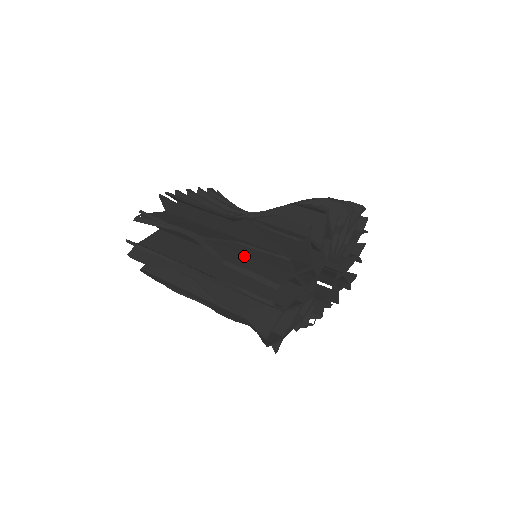
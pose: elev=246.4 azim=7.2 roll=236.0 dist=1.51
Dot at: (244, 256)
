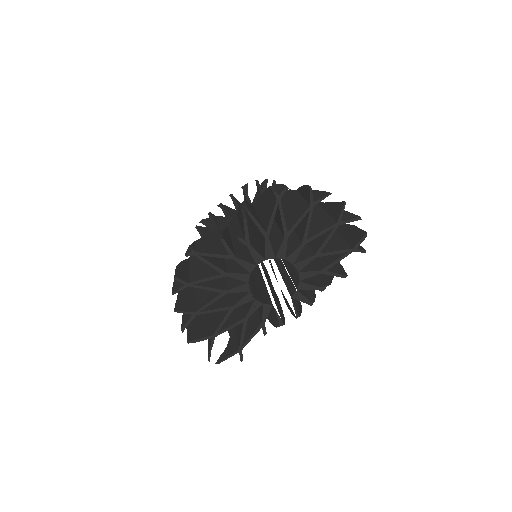
Dot at: occluded
